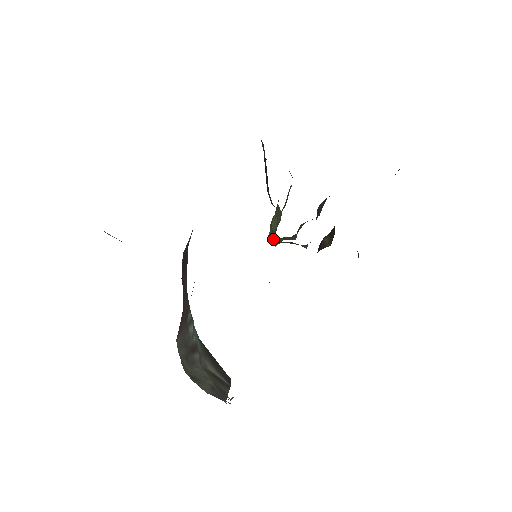
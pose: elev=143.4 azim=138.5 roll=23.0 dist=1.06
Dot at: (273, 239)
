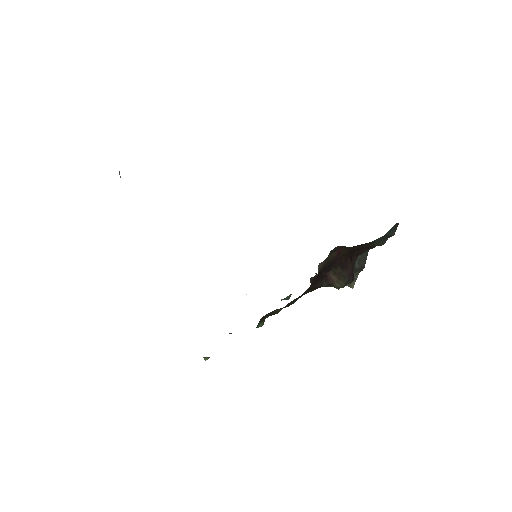
Dot at: occluded
